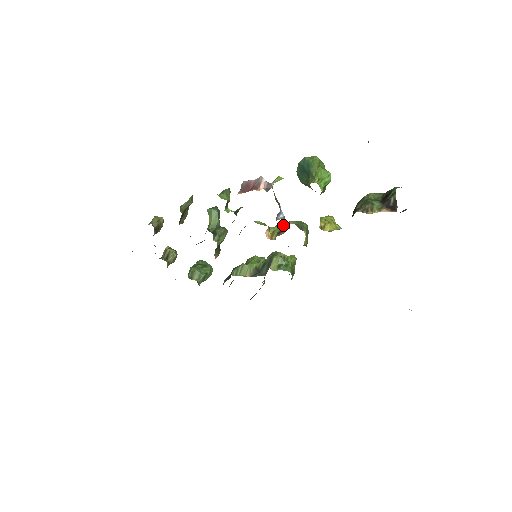
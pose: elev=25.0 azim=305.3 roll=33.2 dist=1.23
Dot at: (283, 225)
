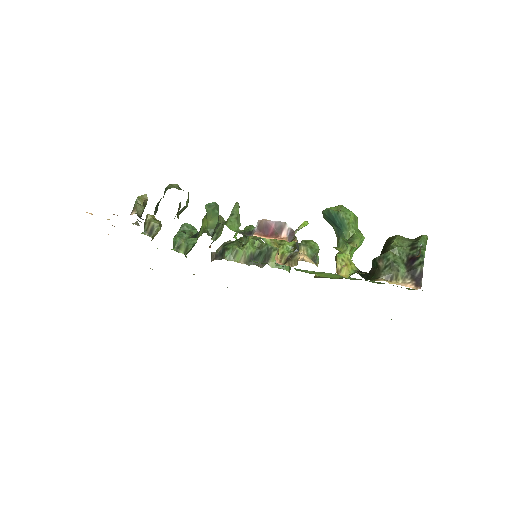
Dot at: occluded
